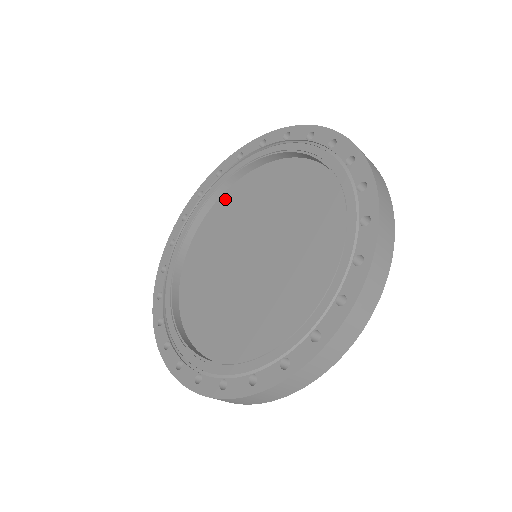
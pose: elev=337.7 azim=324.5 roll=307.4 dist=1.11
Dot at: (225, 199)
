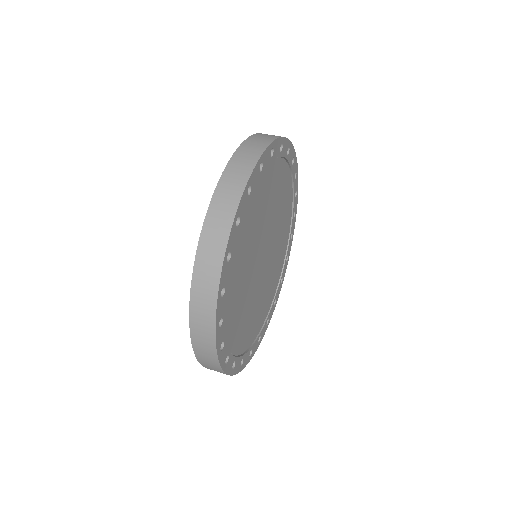
Dot at: occluded
